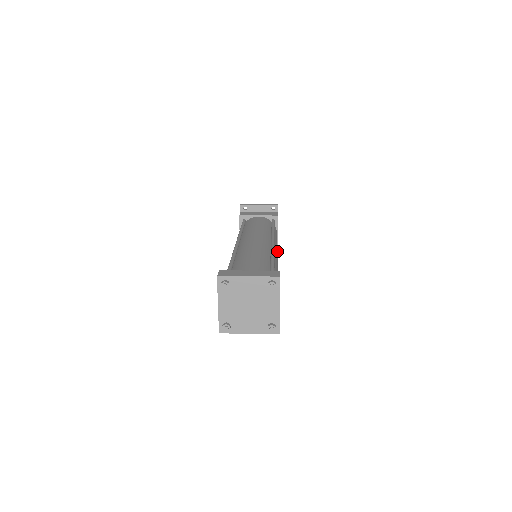
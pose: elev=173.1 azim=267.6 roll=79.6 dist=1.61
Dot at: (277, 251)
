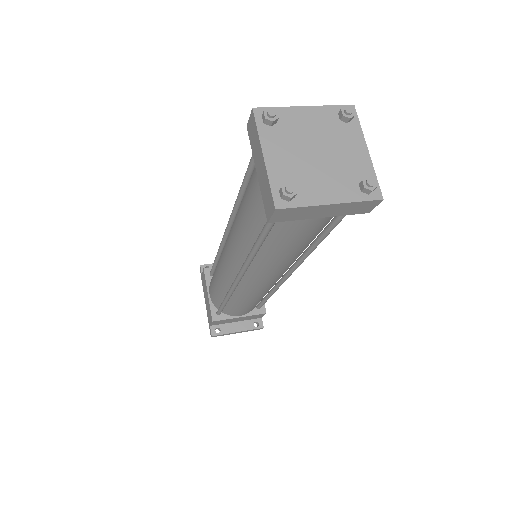
Dot at: (264, 311)
